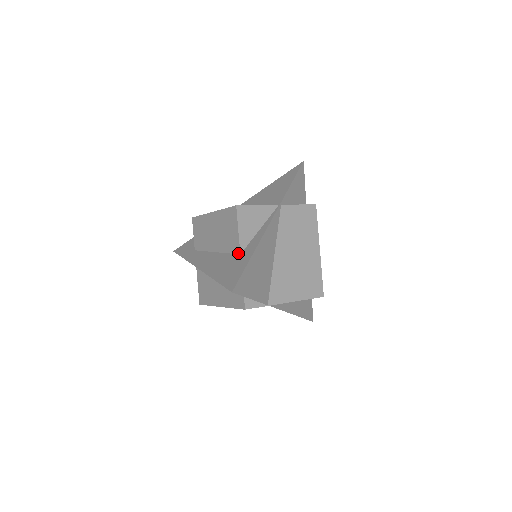
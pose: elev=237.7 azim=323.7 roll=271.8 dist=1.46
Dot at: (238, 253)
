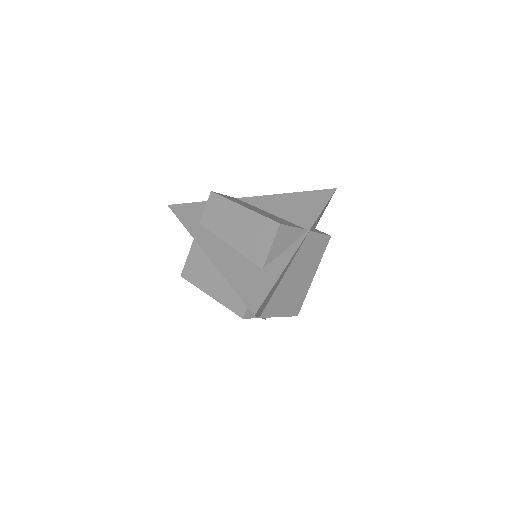
Dot at: (260, 266)
